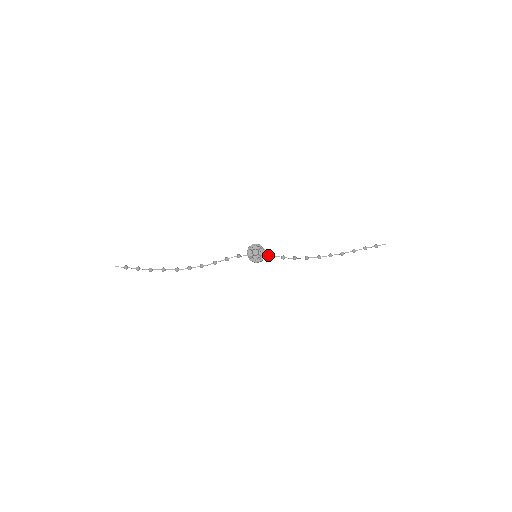
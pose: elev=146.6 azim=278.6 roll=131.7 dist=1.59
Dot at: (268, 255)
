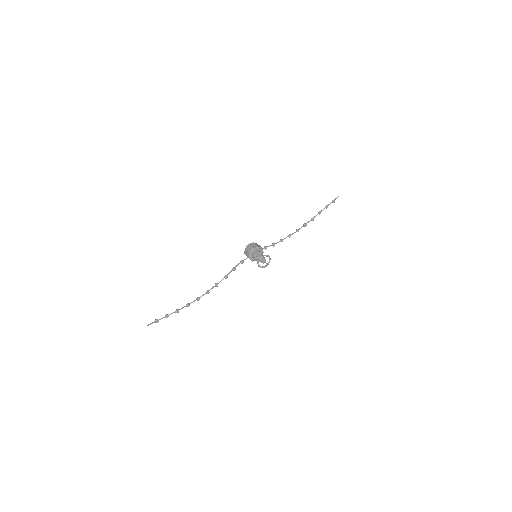
Dot at: occluded
